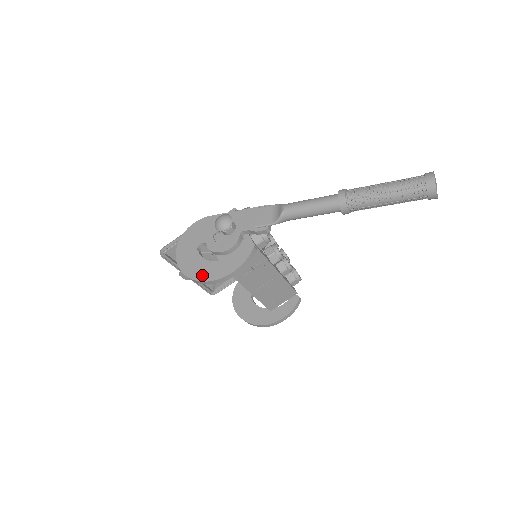
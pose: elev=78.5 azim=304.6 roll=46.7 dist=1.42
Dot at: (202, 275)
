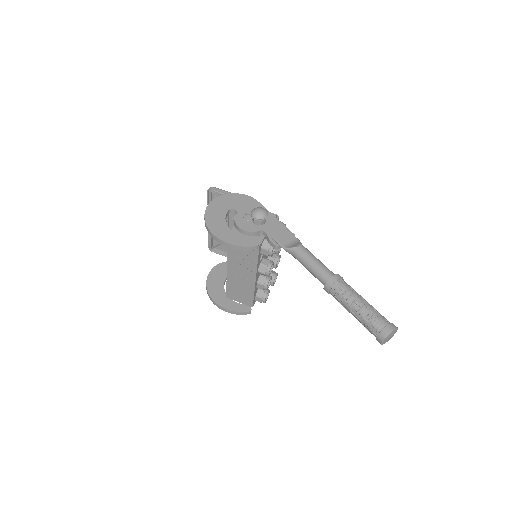
Dot at: (213, 225)
